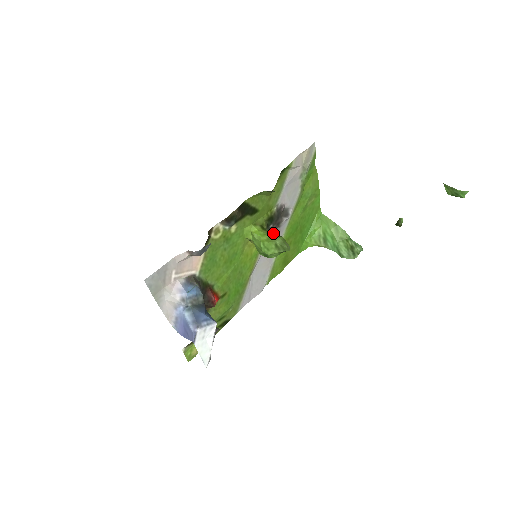
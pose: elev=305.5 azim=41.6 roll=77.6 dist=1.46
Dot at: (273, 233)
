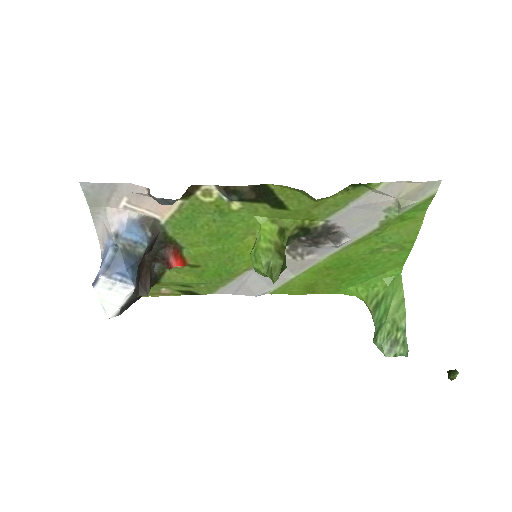
Dot at: (284, 248)
